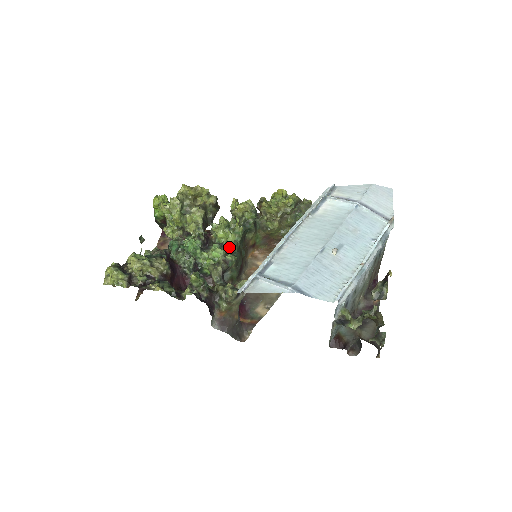
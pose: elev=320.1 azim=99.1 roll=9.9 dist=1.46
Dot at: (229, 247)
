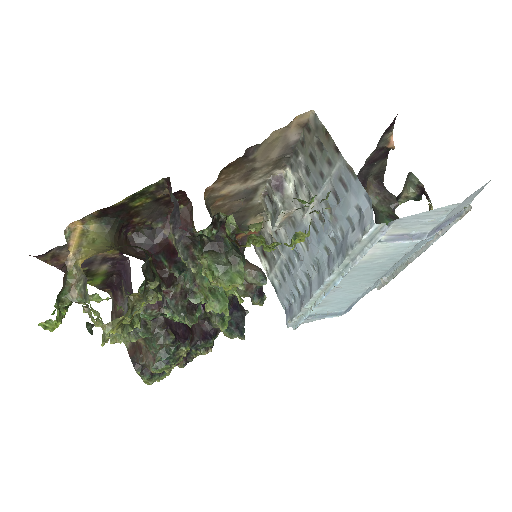
Dot at: occluded
